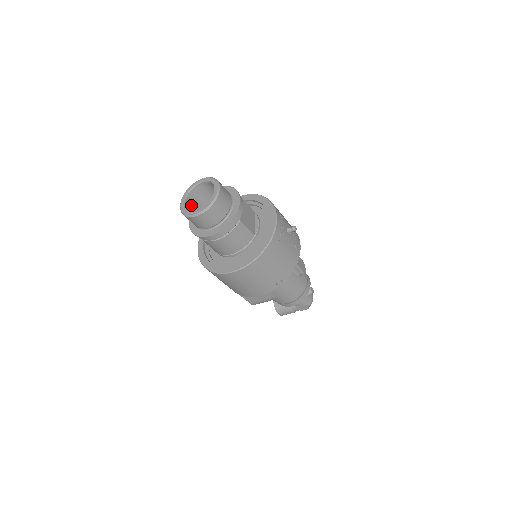
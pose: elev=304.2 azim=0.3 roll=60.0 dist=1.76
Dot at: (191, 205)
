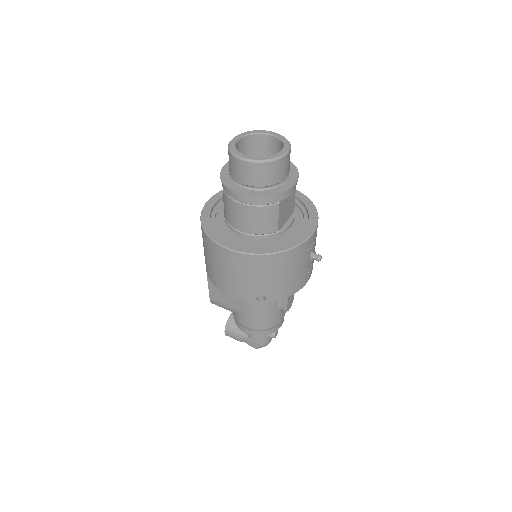
Dot at: (242, 149)
